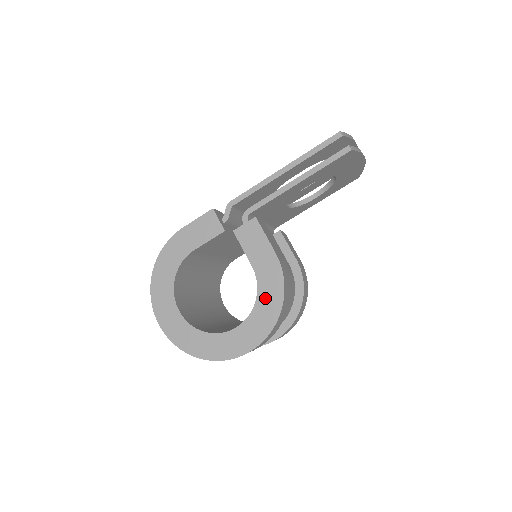
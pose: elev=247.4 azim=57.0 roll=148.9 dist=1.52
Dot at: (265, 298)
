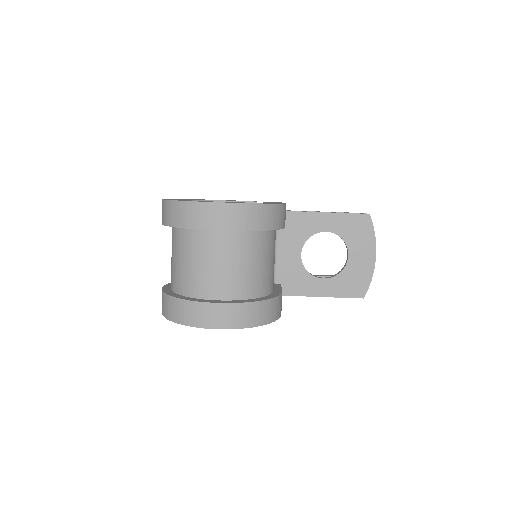
Dot at: occluded
